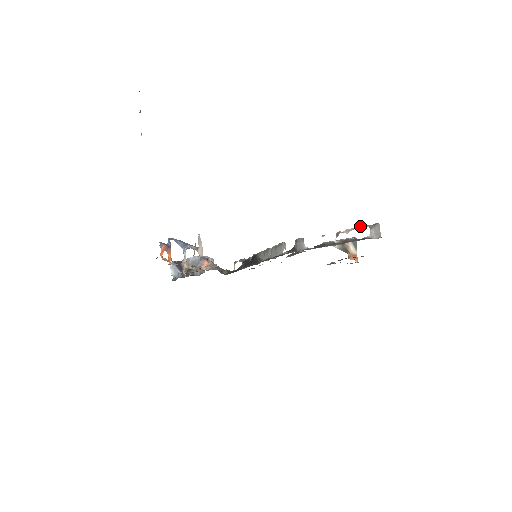
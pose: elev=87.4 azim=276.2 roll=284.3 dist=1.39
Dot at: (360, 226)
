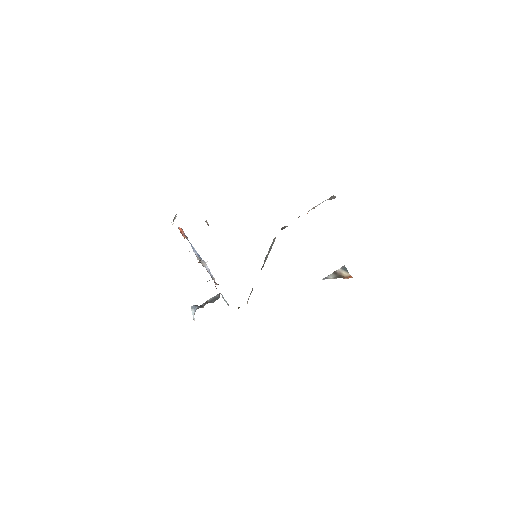
Dot at: (322, 202)
